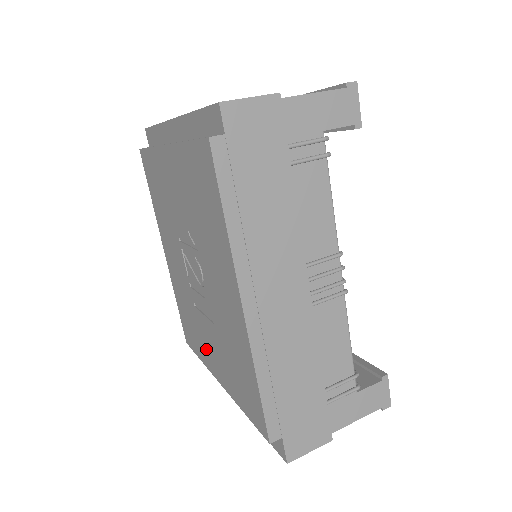
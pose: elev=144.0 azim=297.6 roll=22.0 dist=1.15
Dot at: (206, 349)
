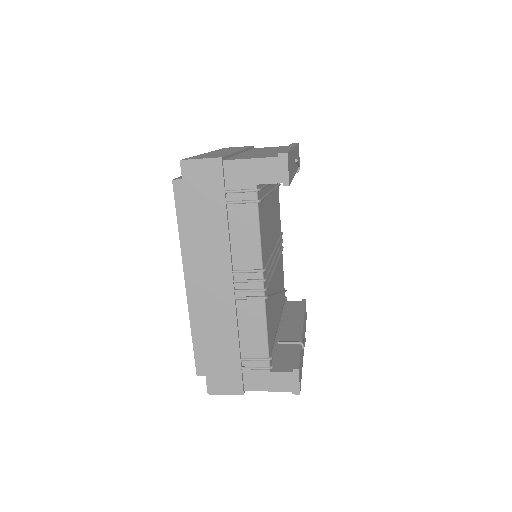
Dot at: occluded
